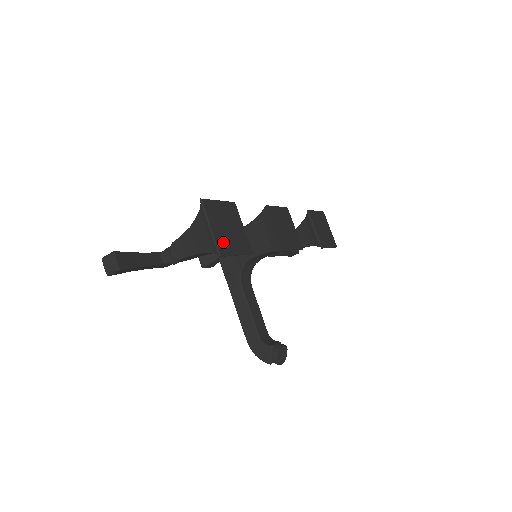
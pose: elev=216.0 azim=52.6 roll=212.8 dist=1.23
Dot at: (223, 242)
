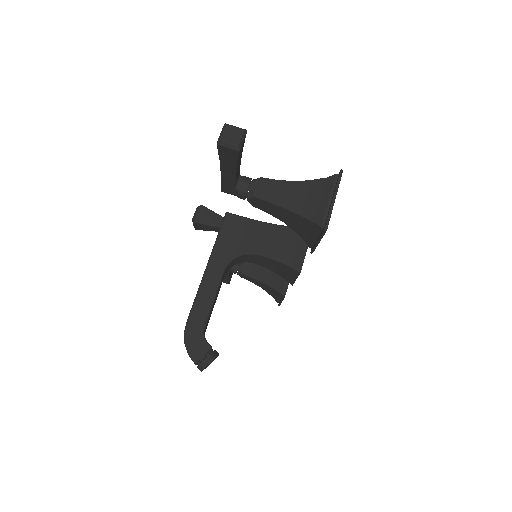
Dot at: occluded
